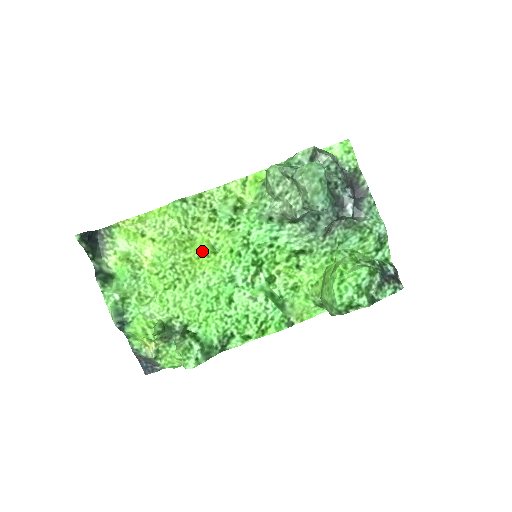
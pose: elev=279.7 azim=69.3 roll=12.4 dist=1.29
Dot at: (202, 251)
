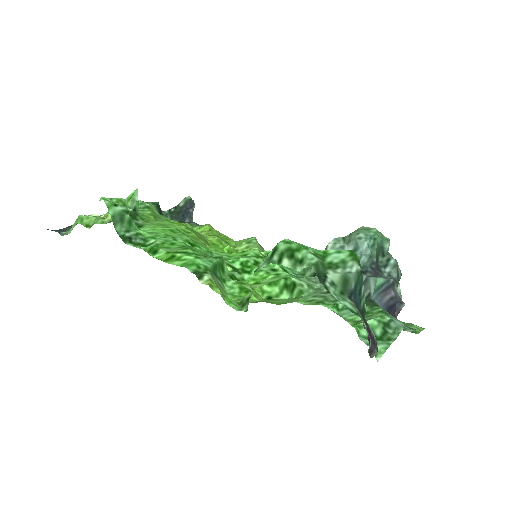
Dot at: (224, 247)
